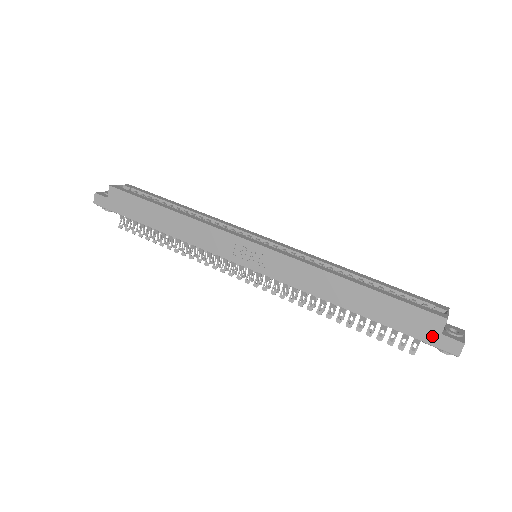
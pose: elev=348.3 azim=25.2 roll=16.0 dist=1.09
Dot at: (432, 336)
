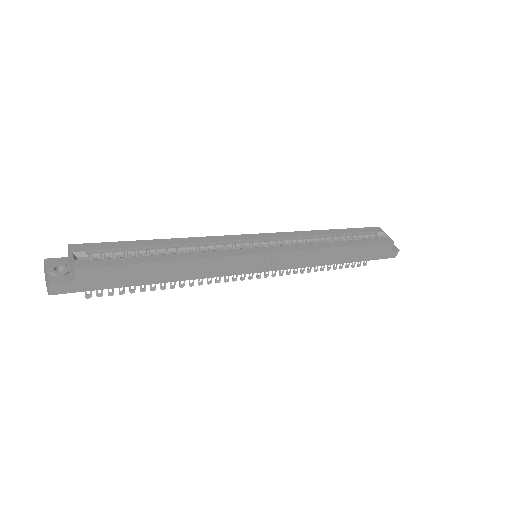
Dot at: (384, 255)
